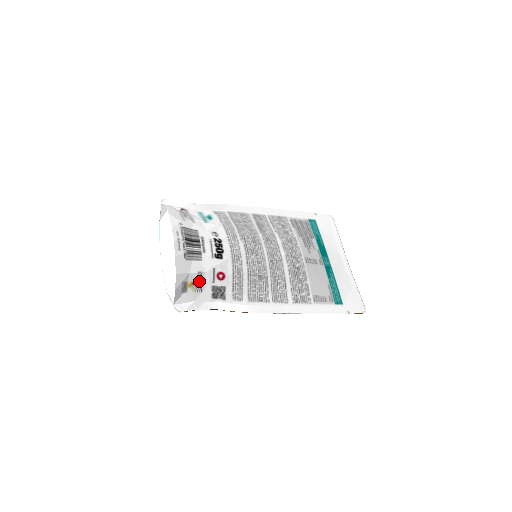
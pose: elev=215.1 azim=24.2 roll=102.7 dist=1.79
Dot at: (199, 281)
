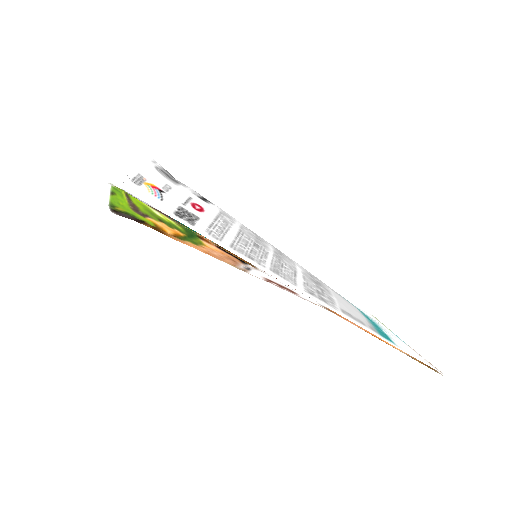
Dot at: (163, 191)
